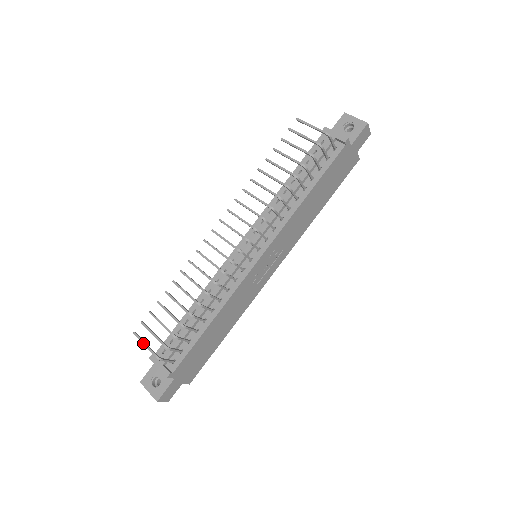
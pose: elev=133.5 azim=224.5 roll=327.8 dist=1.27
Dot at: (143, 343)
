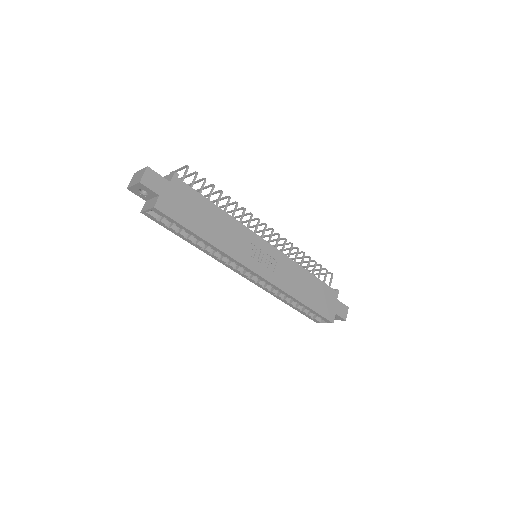
Dot at: (178, 169)
